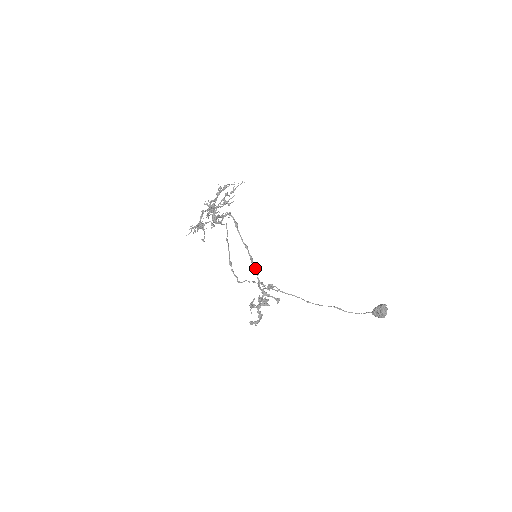
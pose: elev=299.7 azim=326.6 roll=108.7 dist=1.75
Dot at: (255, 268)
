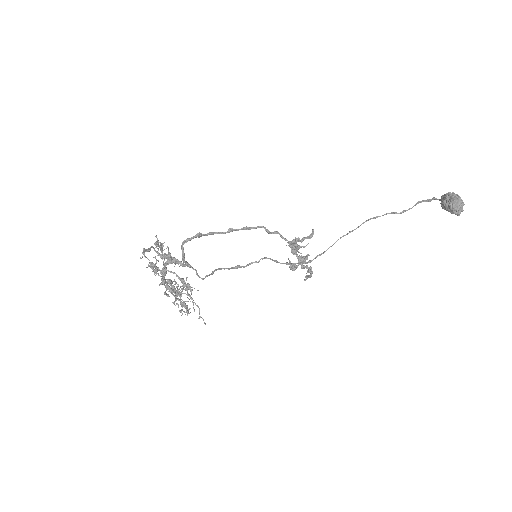
Dot at: occluded
